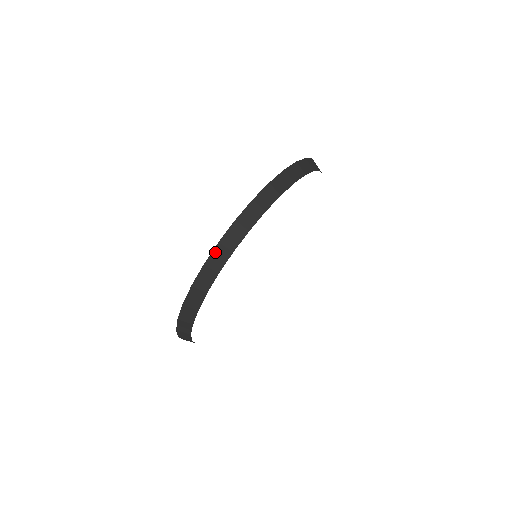
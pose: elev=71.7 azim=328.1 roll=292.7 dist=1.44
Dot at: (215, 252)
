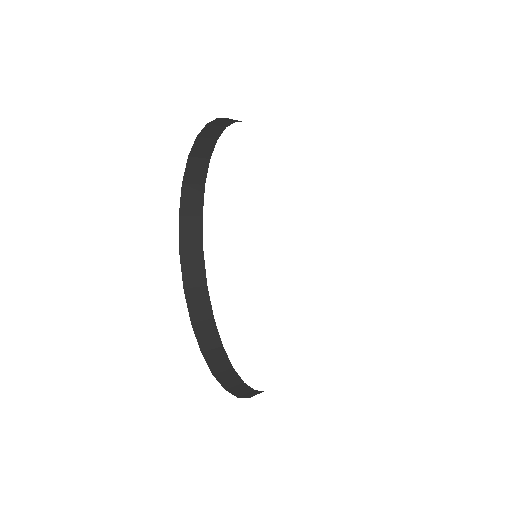
Dot at: (232, 392)
